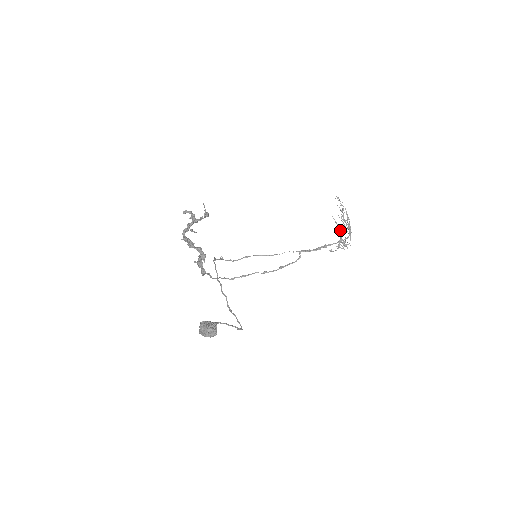
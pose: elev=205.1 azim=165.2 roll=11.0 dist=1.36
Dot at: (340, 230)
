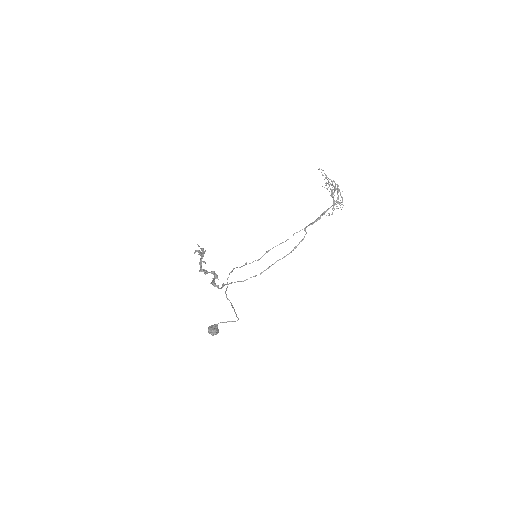
Dot at: (331, 194)
